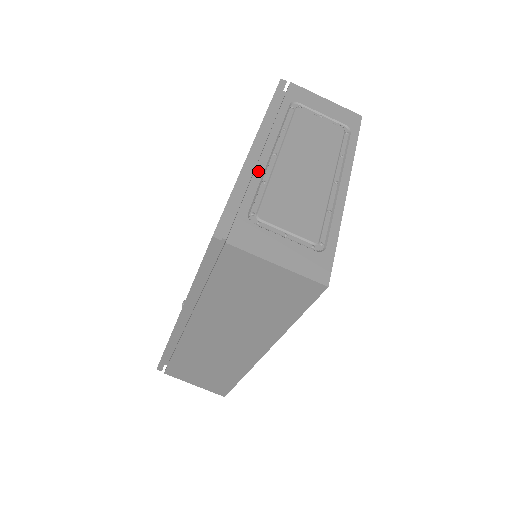
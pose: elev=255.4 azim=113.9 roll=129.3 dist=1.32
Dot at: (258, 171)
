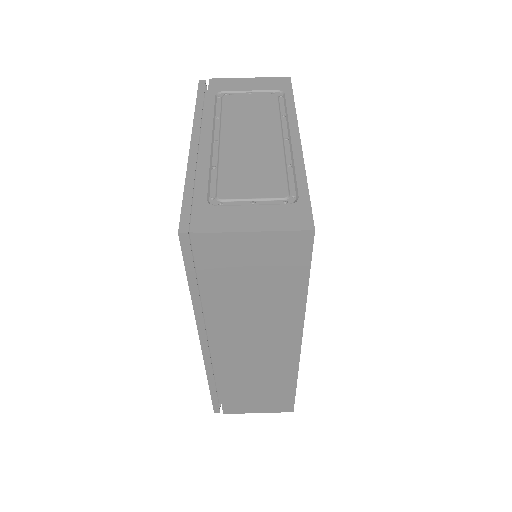
Dot at: (204, 161)
